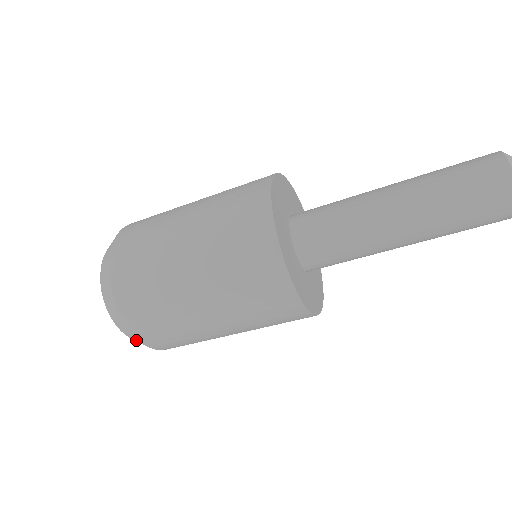
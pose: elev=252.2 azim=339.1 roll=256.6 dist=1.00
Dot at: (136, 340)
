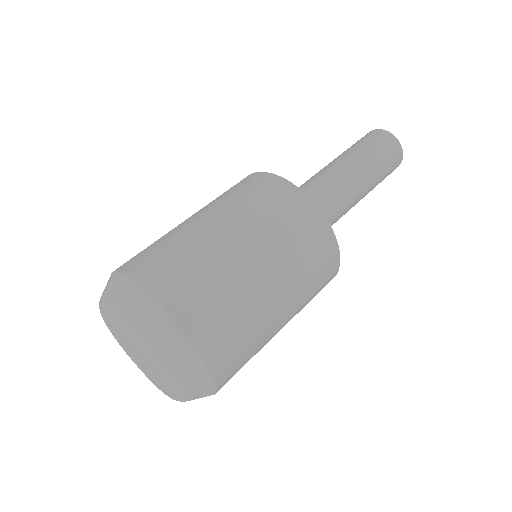
Dot at: (204, 387)
